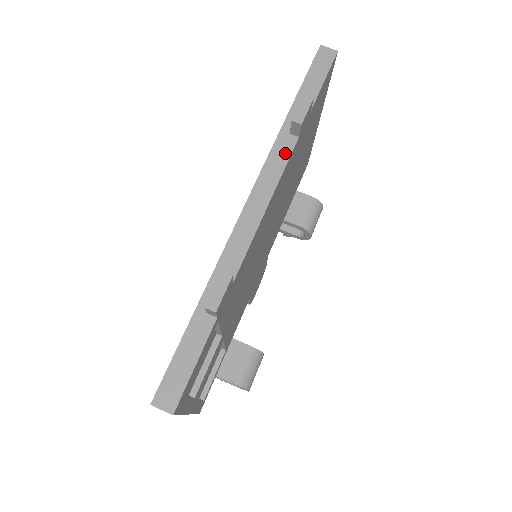
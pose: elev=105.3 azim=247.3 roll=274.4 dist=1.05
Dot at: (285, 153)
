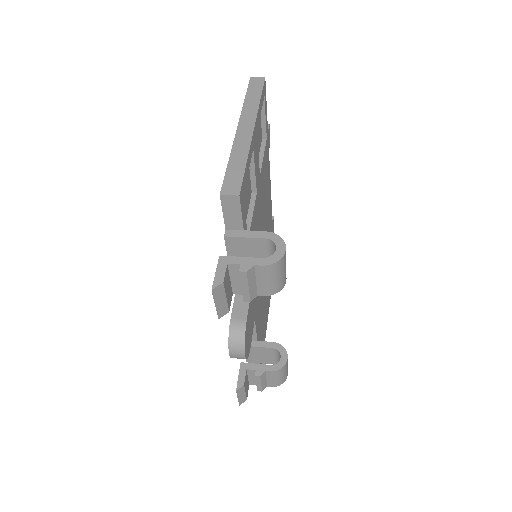
Dot at: occluded
